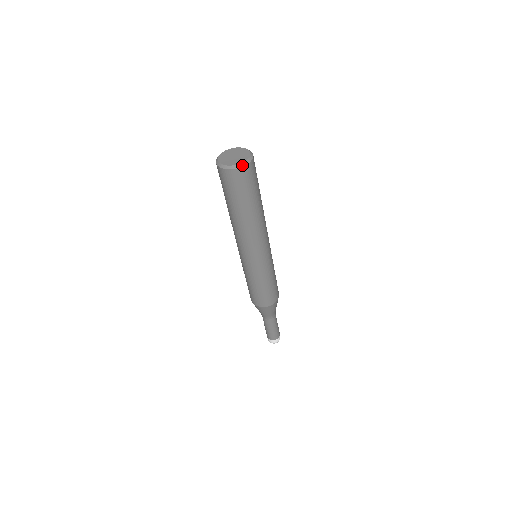
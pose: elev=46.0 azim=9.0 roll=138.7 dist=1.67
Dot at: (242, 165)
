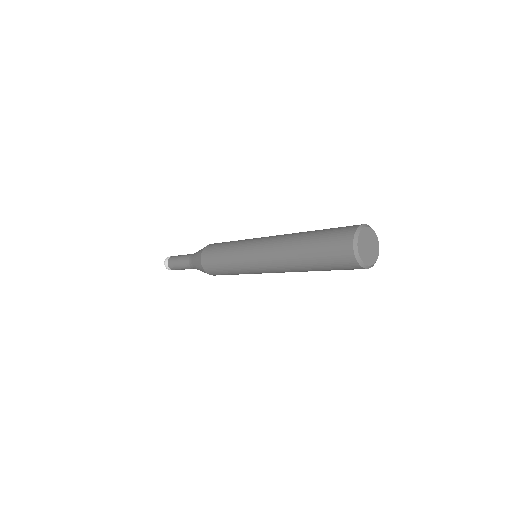
Dot at: (373, 265)
